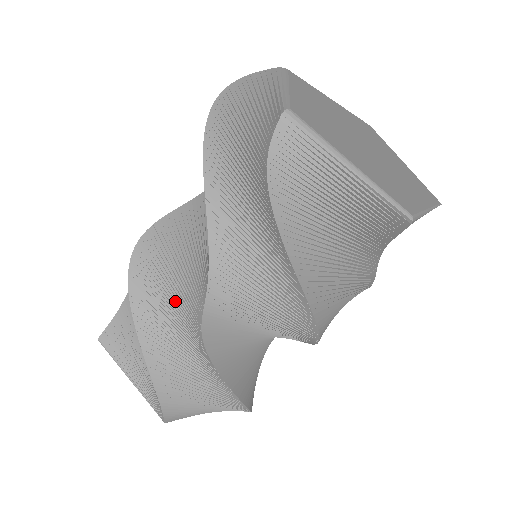
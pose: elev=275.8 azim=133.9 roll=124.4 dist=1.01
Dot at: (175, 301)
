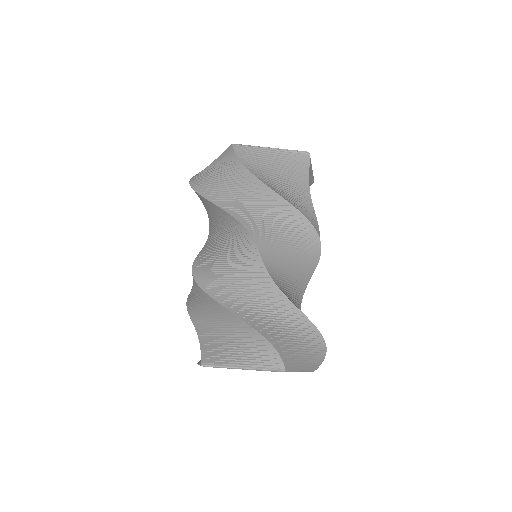
Dot at: (238, 274)
